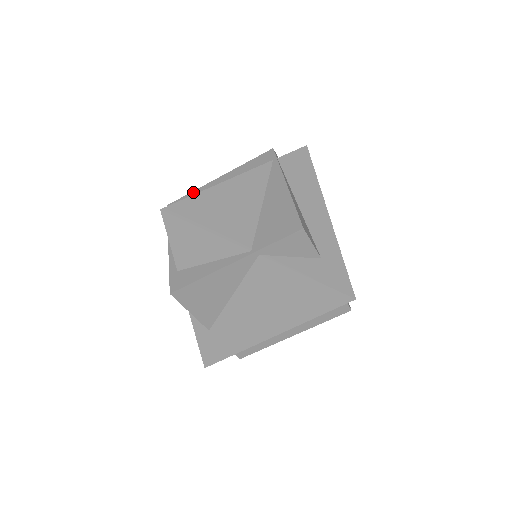
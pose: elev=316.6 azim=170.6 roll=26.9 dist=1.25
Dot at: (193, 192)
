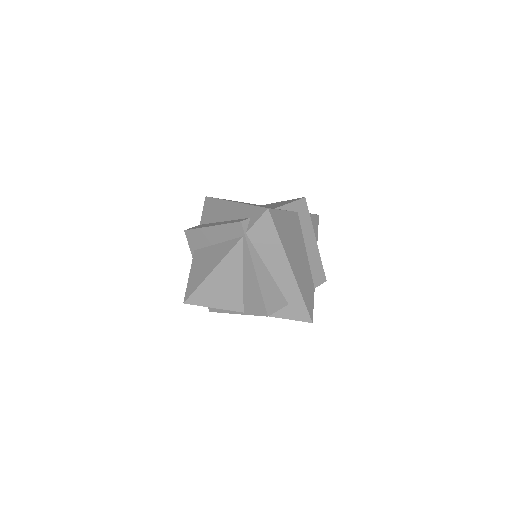
Dot at: (197, 230)
